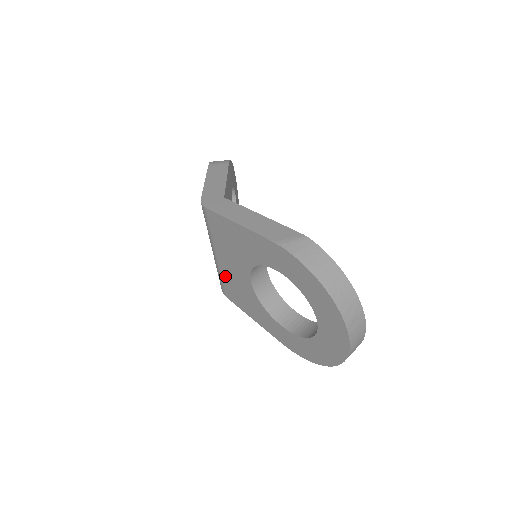
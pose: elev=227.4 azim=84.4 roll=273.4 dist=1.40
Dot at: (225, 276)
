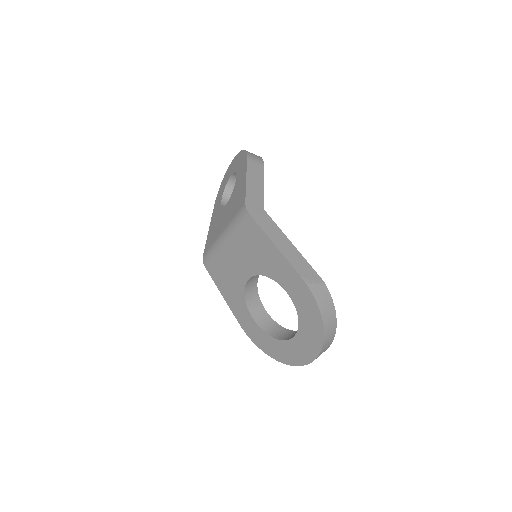
Dot at: (221, 258)
